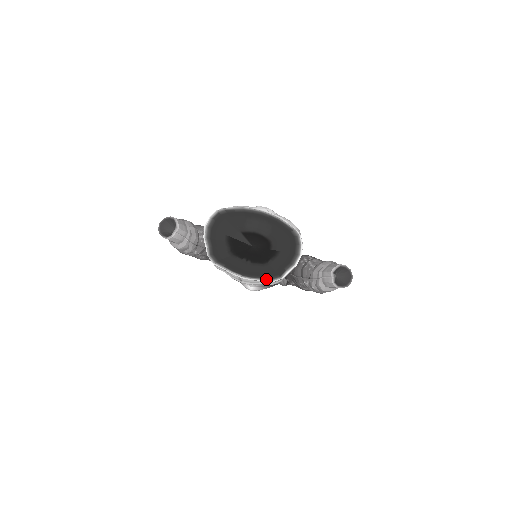
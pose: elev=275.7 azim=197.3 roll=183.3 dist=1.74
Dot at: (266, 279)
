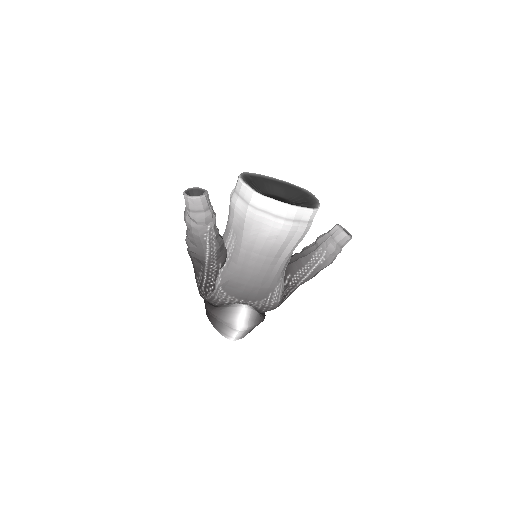
Dot at: (308, 208)
